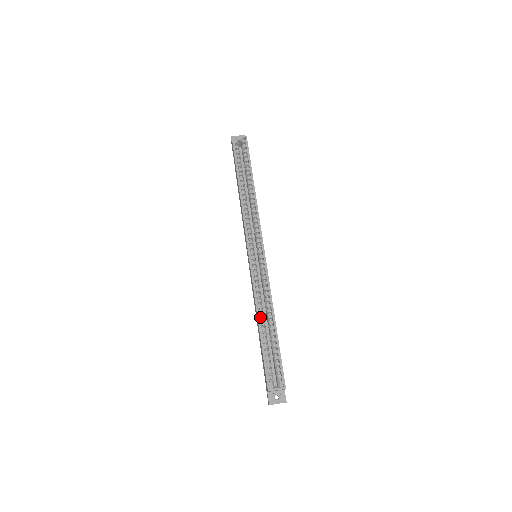
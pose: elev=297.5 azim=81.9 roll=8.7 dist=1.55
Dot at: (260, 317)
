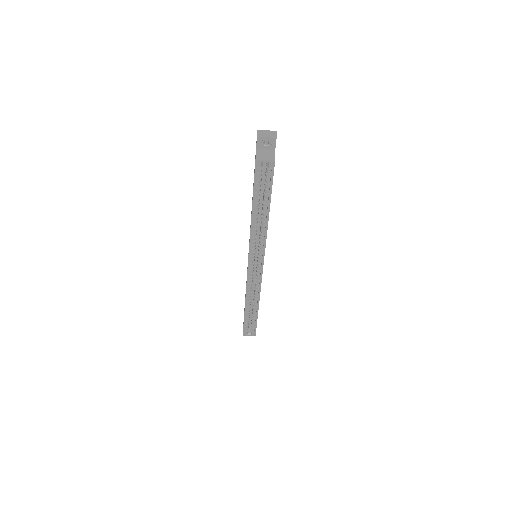
Dot at: (247, 302)
